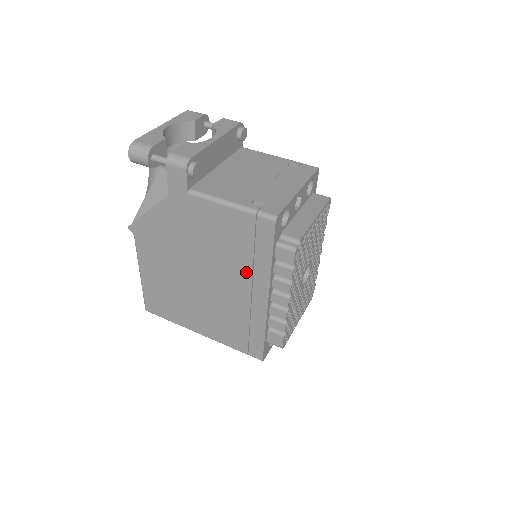
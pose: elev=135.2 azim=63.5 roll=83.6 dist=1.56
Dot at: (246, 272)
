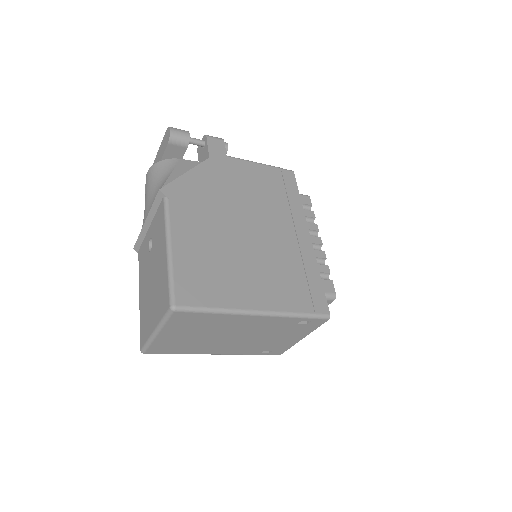
Dot at: (286, 213)
